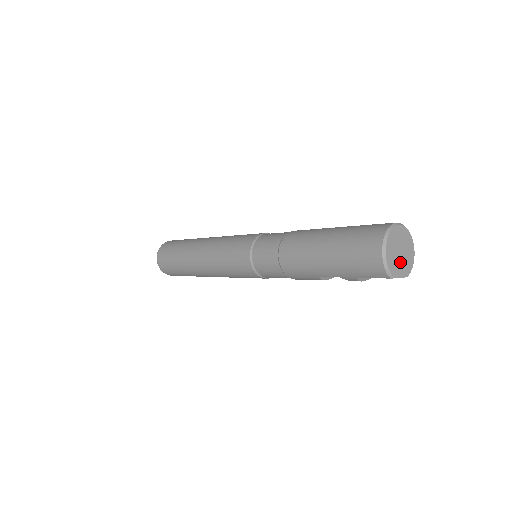
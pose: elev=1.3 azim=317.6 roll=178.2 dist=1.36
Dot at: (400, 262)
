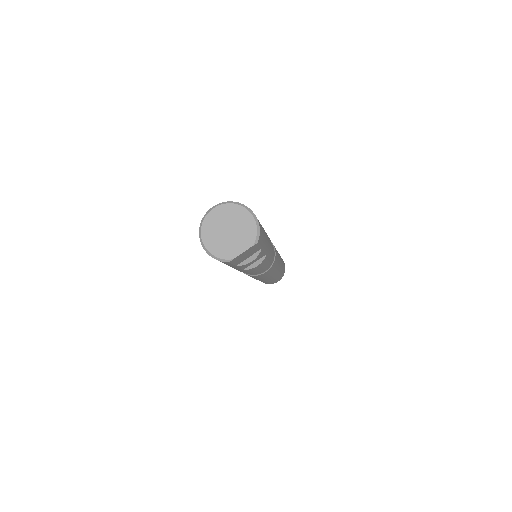
Dot at: (233, 240)
